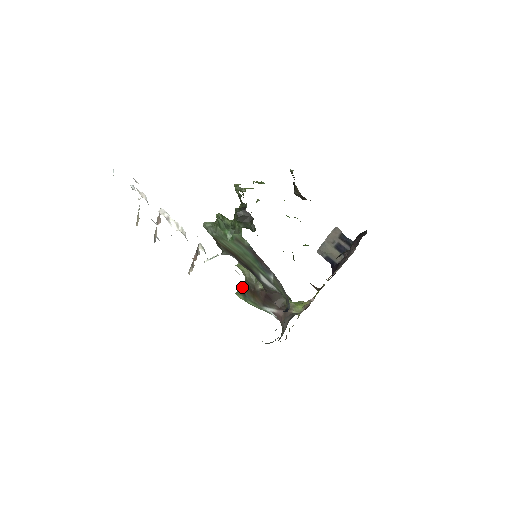
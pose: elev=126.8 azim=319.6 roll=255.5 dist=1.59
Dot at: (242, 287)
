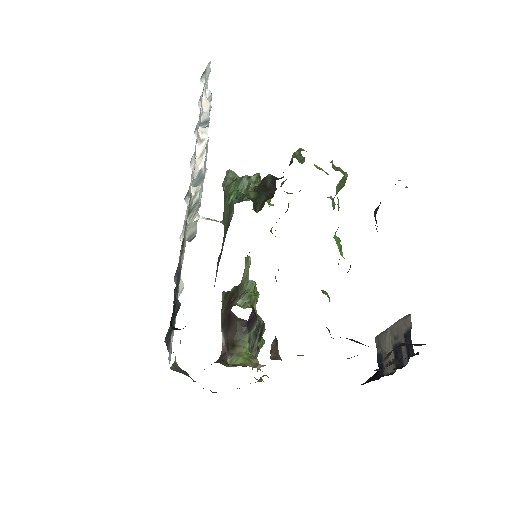
Dot at: (231, 289)
